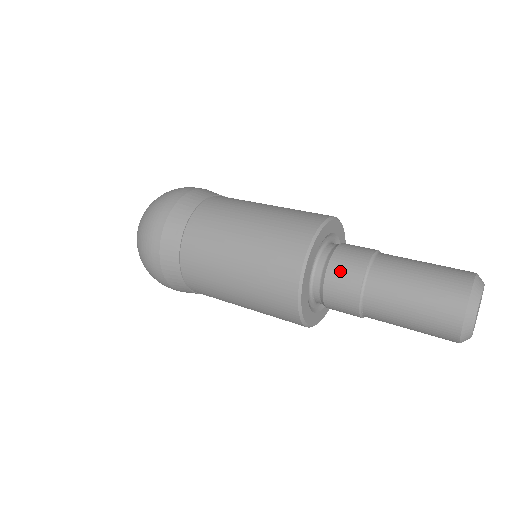
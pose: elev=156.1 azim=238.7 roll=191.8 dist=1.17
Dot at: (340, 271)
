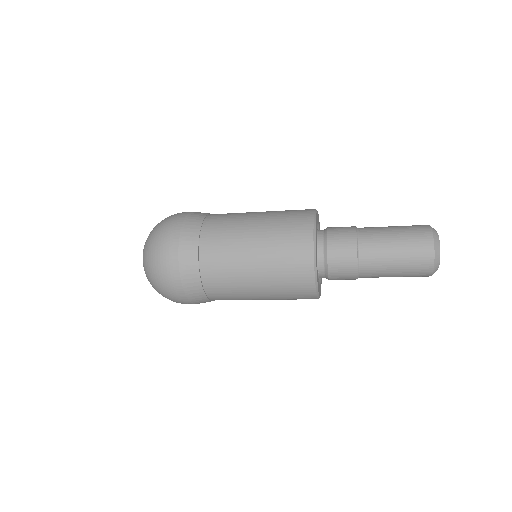
Dot at: (338, 251)
